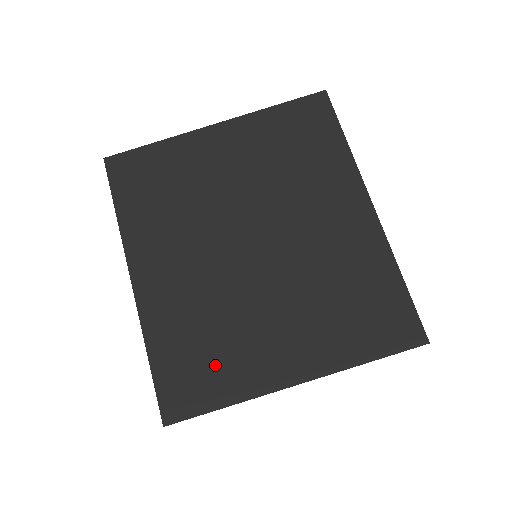
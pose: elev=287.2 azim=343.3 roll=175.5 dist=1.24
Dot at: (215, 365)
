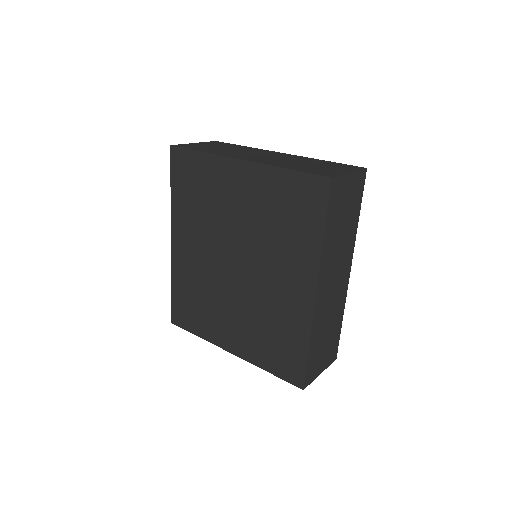
Dot at: (198, 314)
